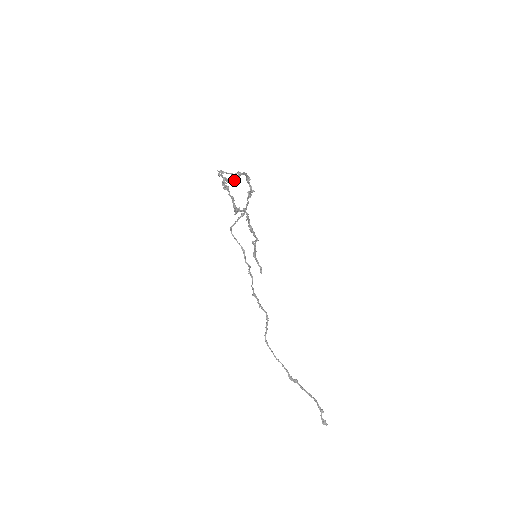
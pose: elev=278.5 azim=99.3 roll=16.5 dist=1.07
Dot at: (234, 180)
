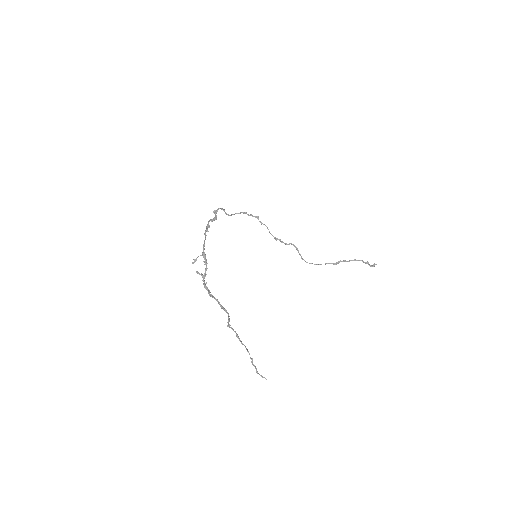
Dot at: (206, 268)
